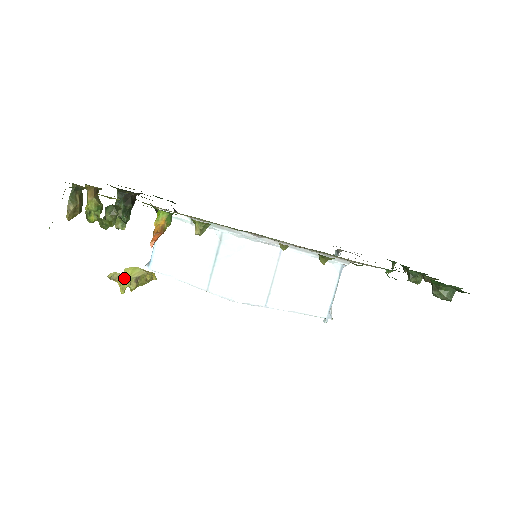
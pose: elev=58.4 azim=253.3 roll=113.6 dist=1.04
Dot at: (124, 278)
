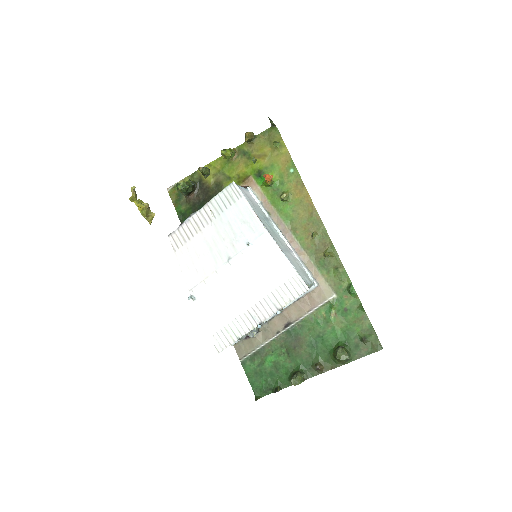
Dot at: (138, 200)
